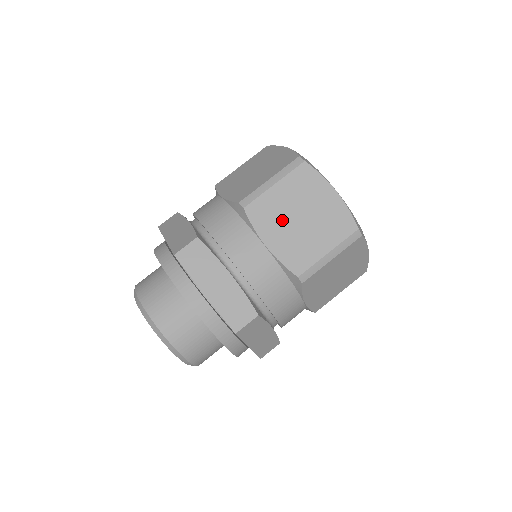
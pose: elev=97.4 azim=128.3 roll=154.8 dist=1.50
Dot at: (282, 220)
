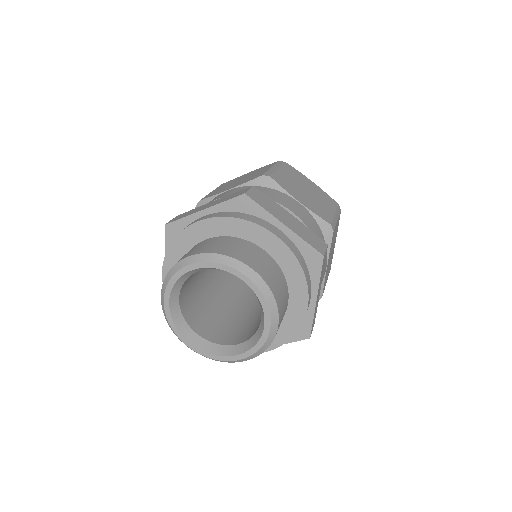
Dot at: (297, 189)
